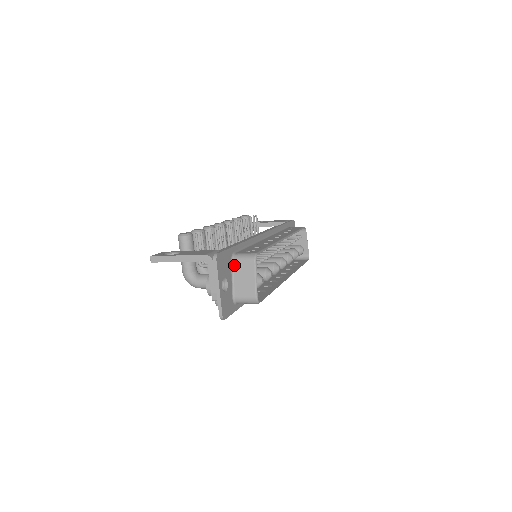
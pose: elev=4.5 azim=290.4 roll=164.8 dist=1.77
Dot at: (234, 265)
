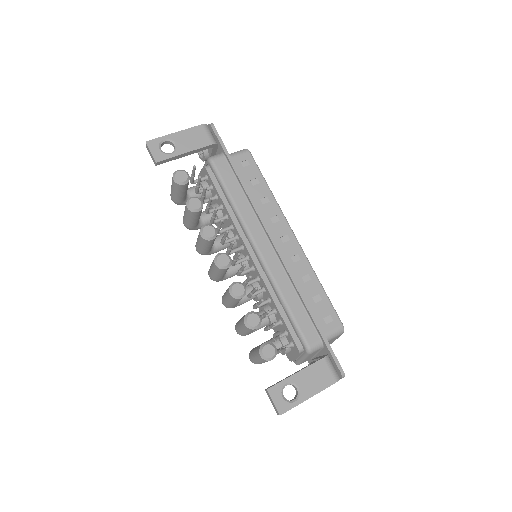
Dot at: occluded
